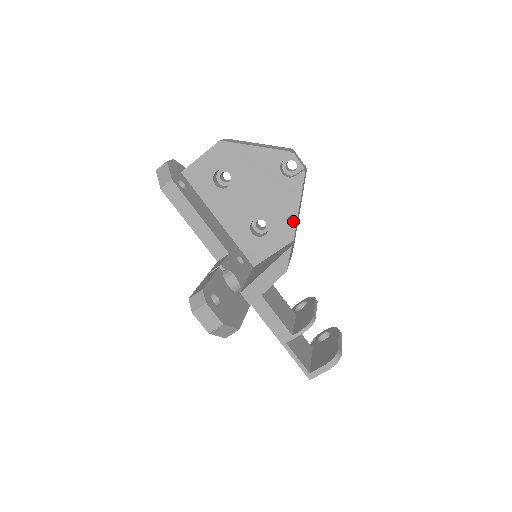
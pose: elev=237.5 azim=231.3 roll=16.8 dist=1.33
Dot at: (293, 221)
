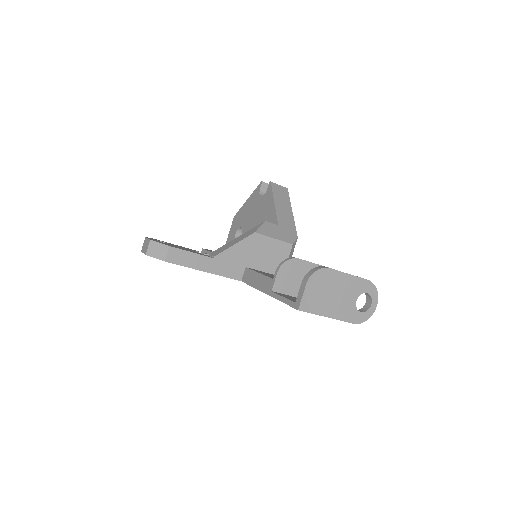
Dot at: (274, 214)
